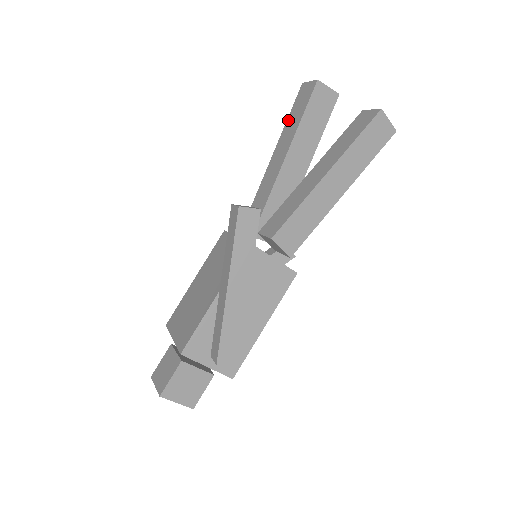
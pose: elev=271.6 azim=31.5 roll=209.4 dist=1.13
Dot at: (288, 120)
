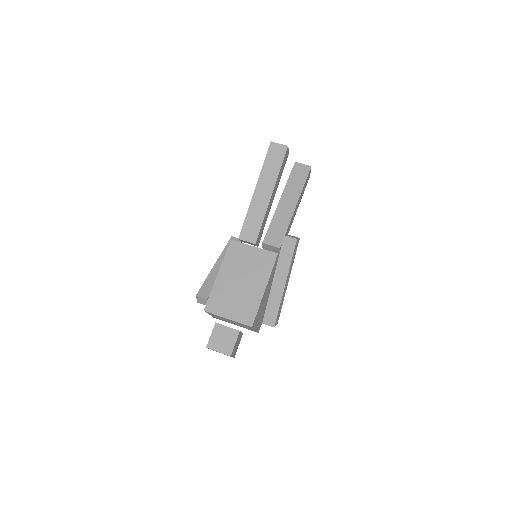
Dot at: (265, 166)
